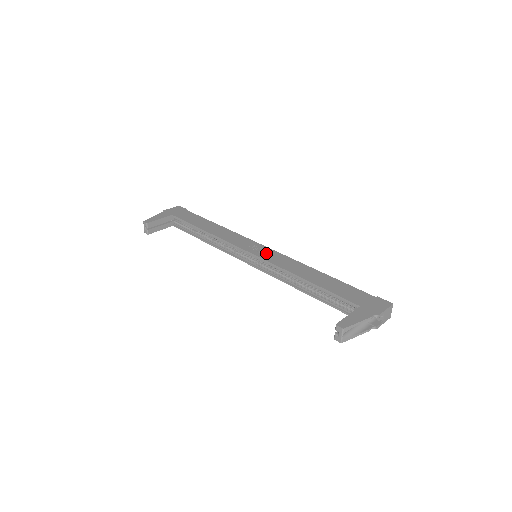
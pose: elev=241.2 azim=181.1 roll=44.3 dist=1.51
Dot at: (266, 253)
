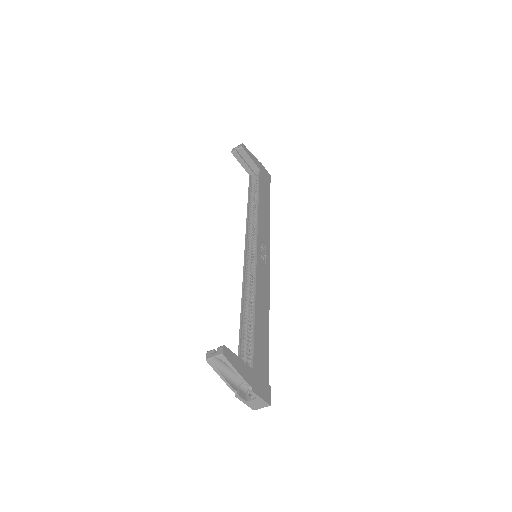
Dot at: (264, 263)
